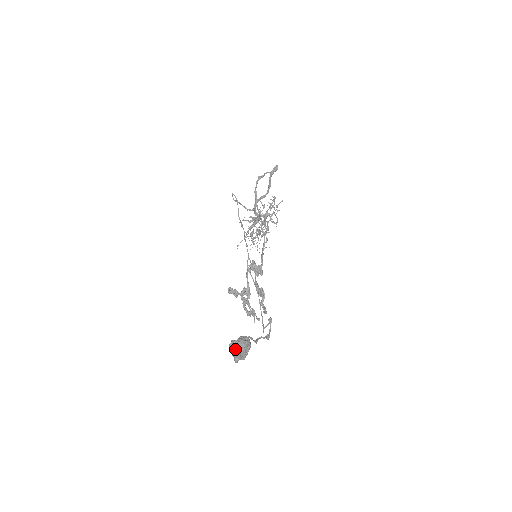
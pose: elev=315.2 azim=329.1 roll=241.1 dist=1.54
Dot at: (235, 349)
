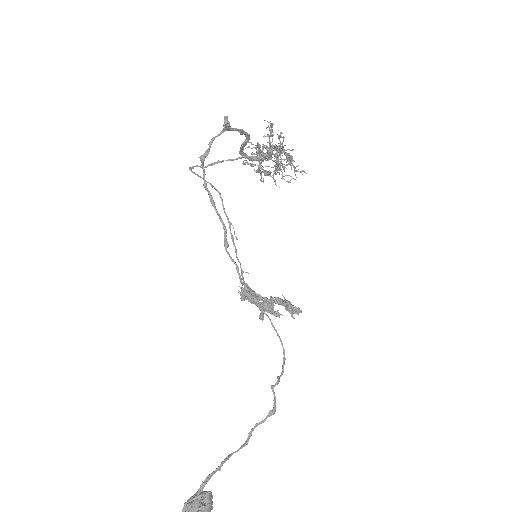
Dot at: out of frame
